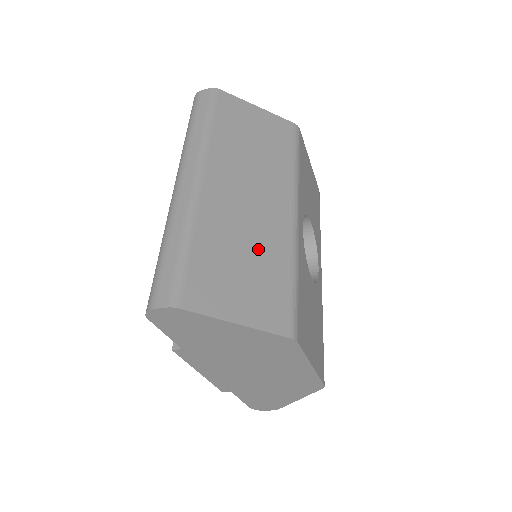
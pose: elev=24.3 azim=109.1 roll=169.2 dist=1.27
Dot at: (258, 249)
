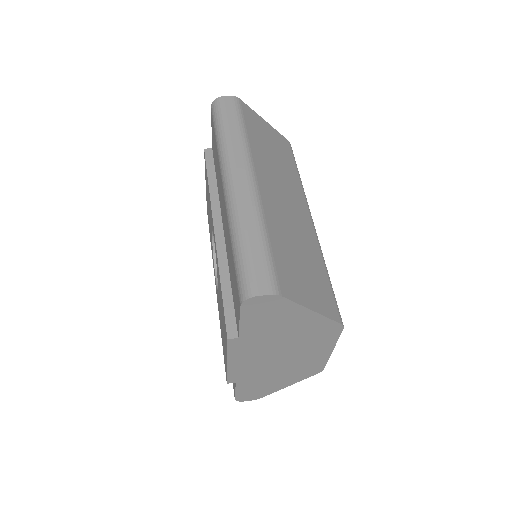
Dot at: (304, 248)
